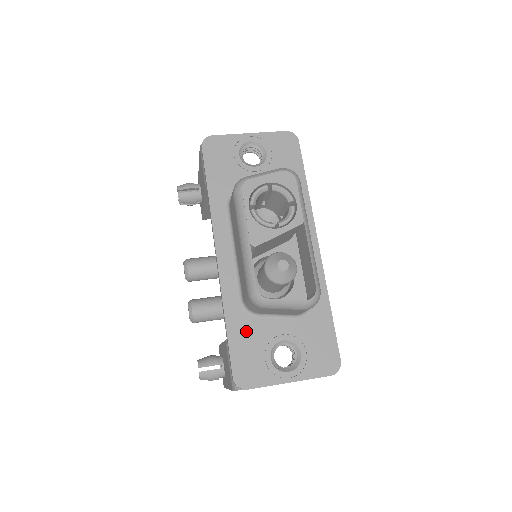
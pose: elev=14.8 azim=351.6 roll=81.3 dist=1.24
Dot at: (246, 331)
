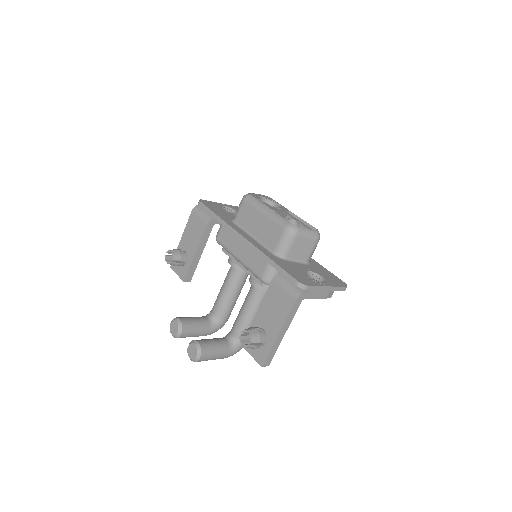
Dot at: (286, 265)
